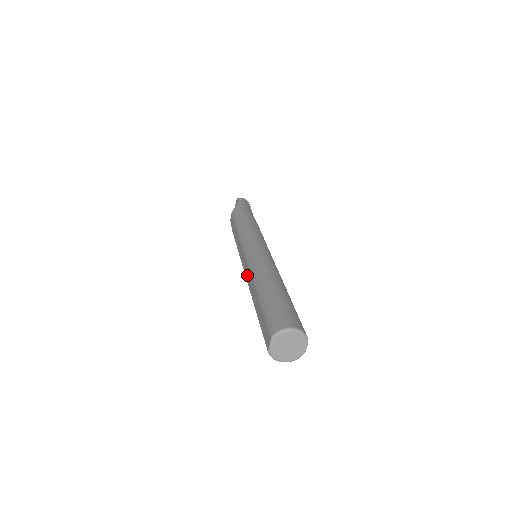
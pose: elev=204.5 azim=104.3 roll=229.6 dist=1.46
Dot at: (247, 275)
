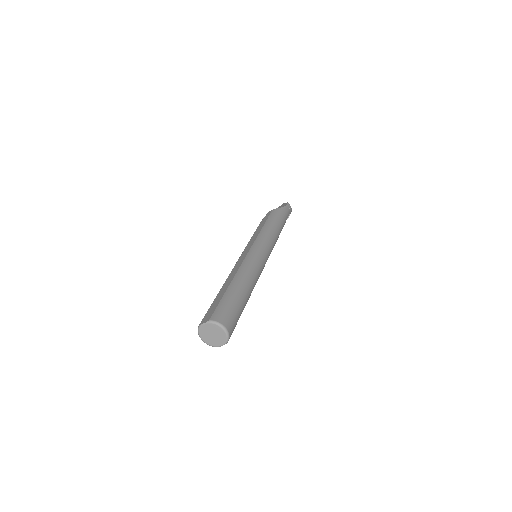
Dot at: (238, 264)
